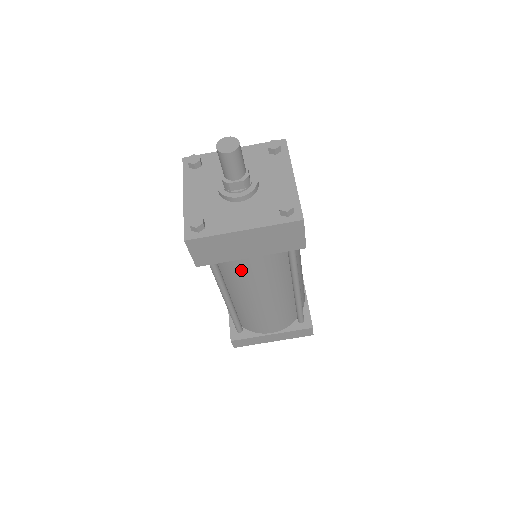
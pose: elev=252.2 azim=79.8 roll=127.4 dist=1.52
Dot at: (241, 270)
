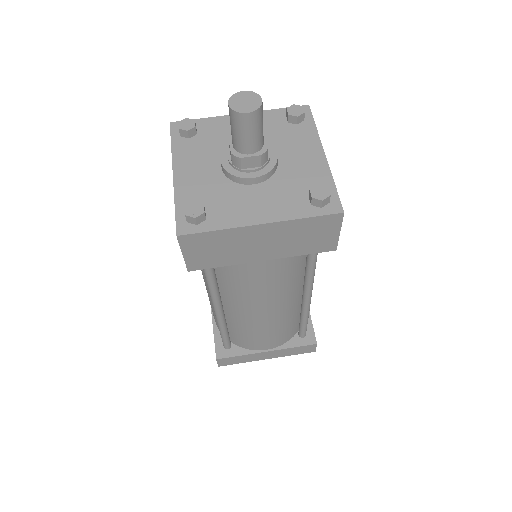
Dot at: (245, 276)
